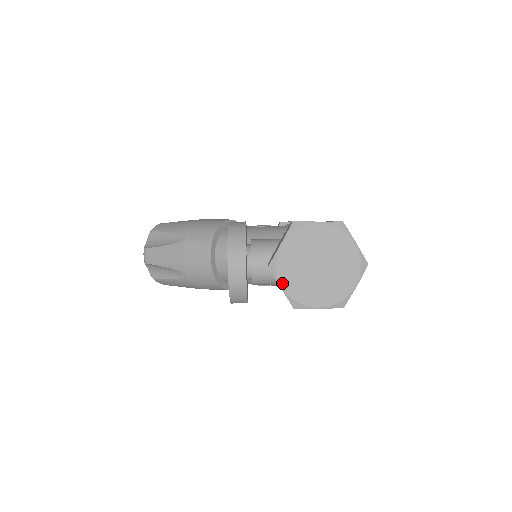
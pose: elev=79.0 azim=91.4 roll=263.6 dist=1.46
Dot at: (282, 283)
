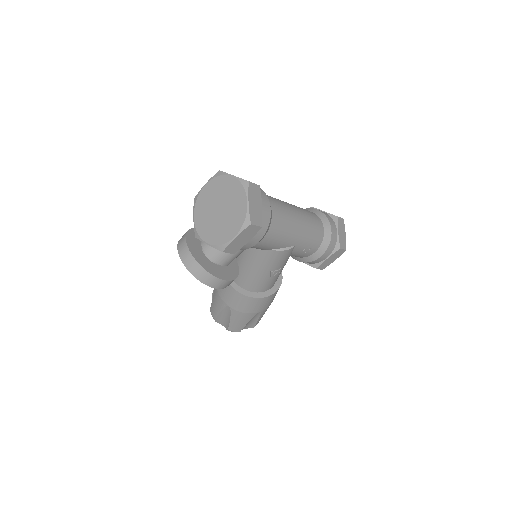
Dot at: (206, 240)
